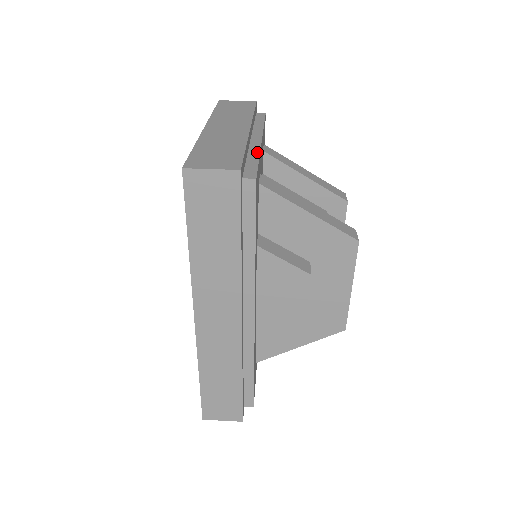
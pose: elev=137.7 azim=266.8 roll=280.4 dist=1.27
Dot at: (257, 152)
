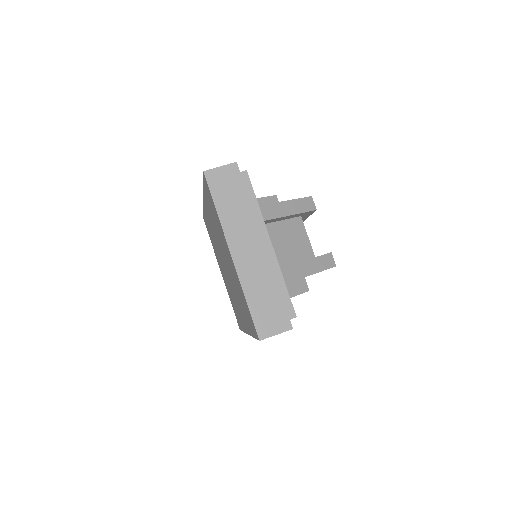
Dot at: (279, 271)
